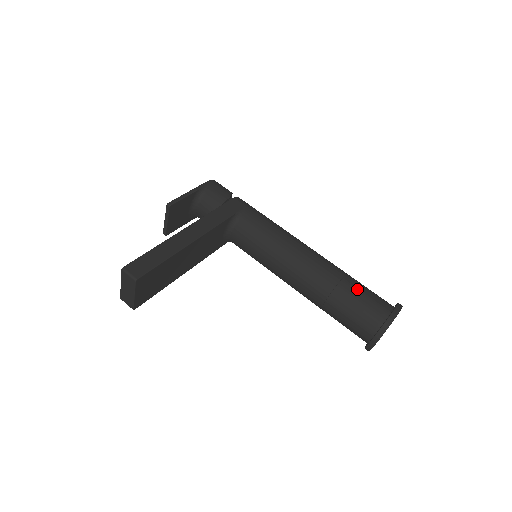
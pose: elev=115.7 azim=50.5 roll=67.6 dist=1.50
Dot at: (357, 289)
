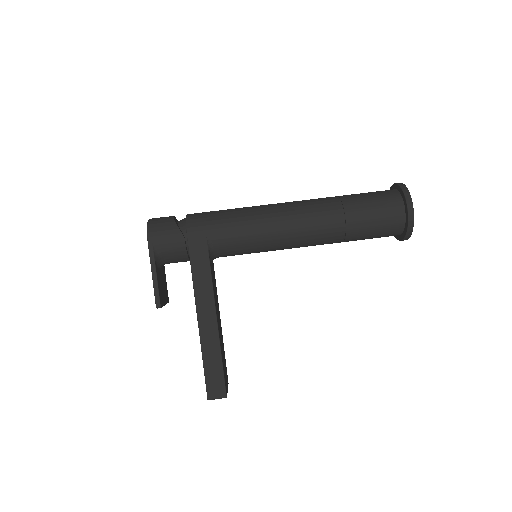
Dot at: (364, 217)
